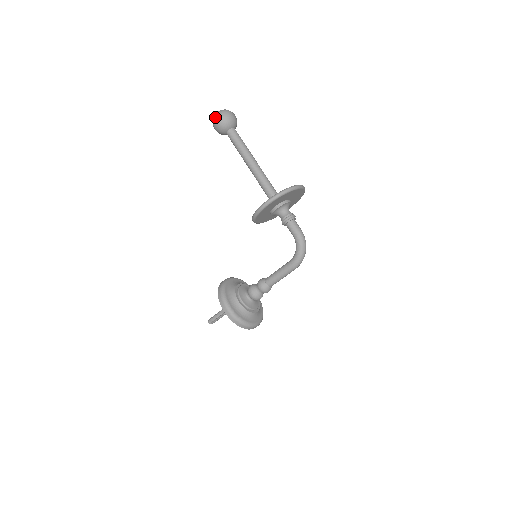
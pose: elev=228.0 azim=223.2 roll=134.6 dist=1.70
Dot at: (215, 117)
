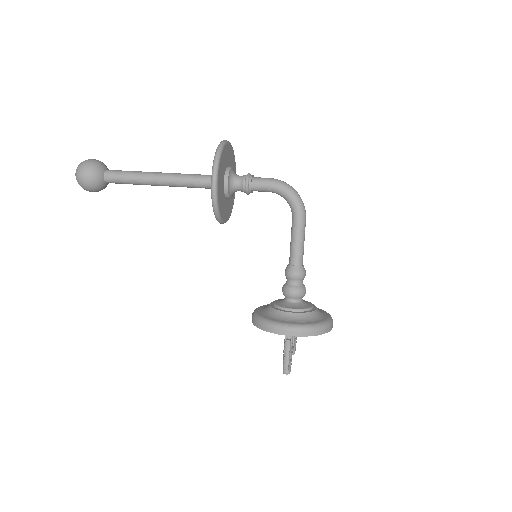
Dot at: (78, 176)
